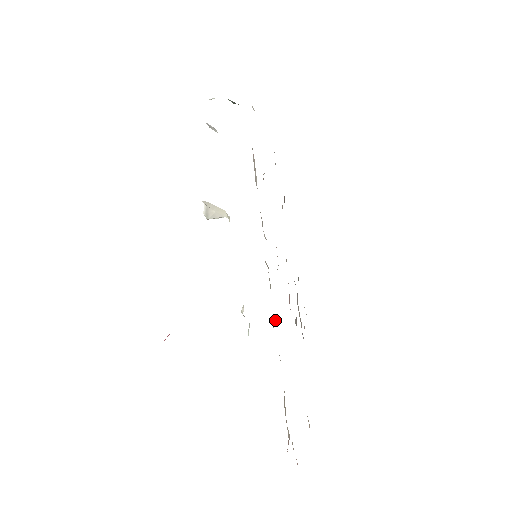
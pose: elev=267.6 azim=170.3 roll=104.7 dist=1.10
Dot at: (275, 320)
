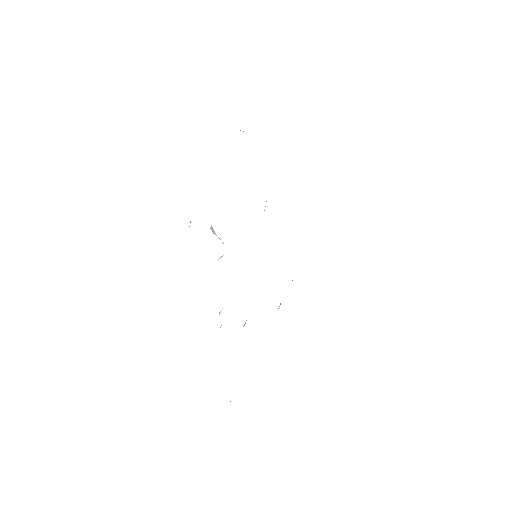
Dot at: occluded
